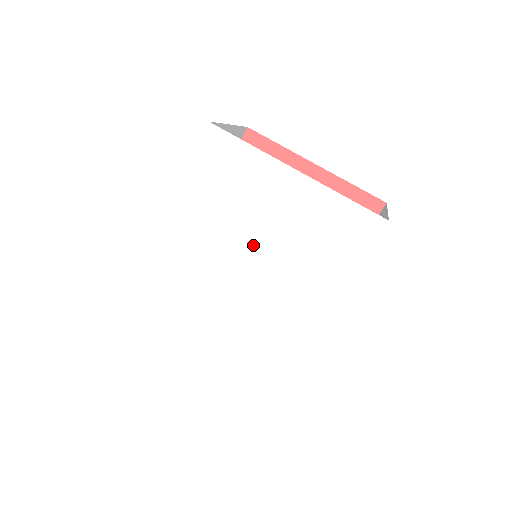
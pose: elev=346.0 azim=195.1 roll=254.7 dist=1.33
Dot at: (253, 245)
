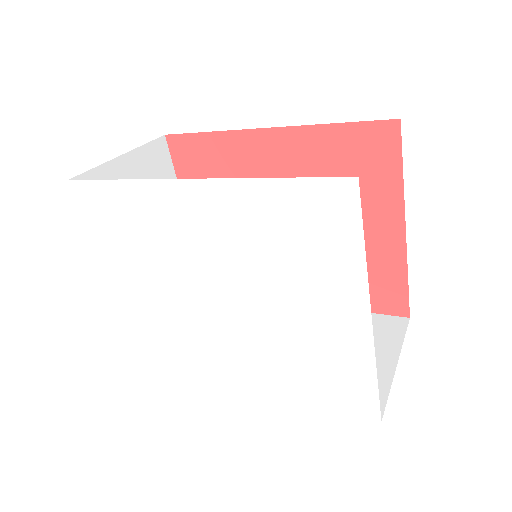
Dot at: (256, 301)
